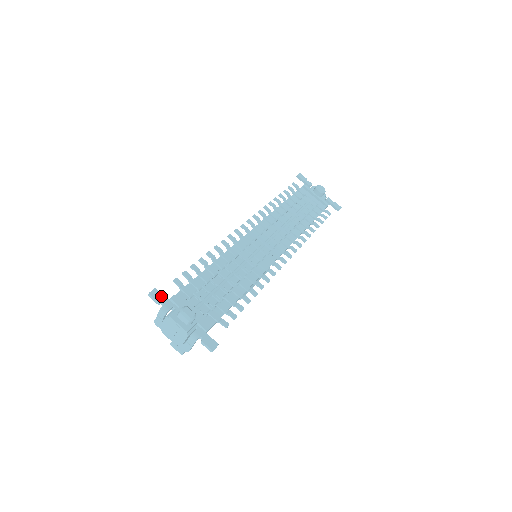
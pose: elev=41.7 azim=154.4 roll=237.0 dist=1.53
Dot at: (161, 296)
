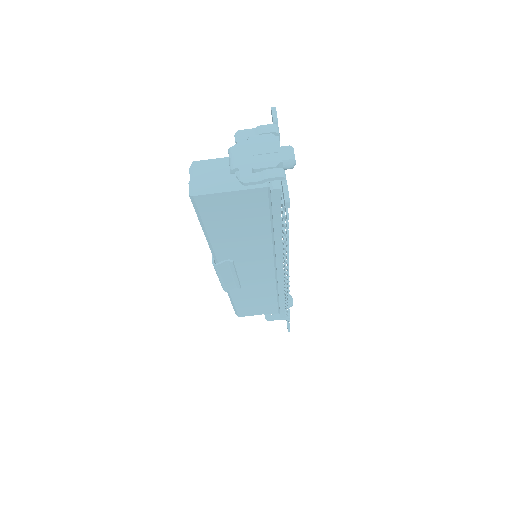
Dot at: occluded
